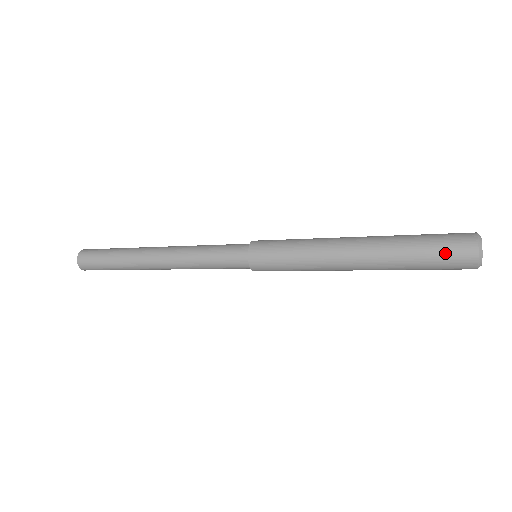
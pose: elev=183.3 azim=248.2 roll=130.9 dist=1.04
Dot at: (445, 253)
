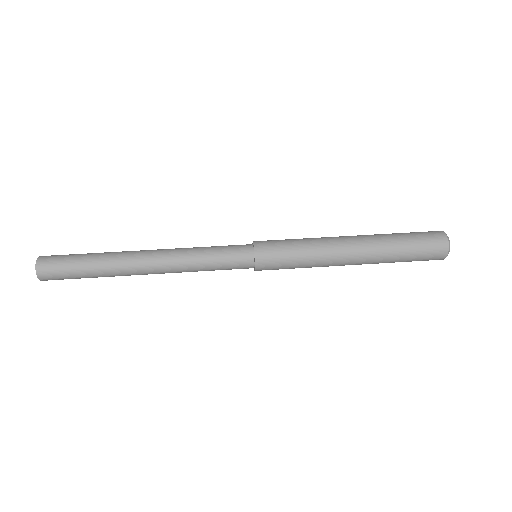
Dot at: (425, 248)
